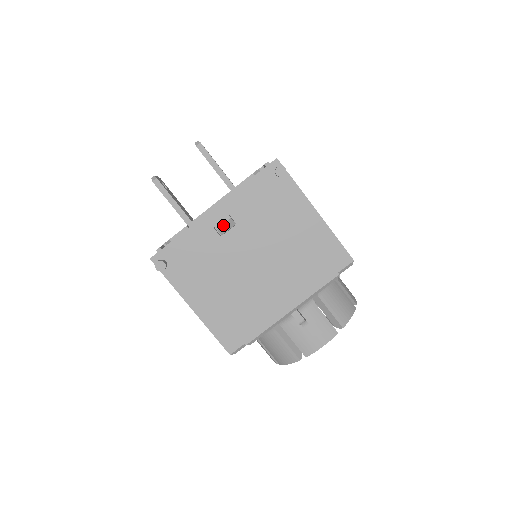
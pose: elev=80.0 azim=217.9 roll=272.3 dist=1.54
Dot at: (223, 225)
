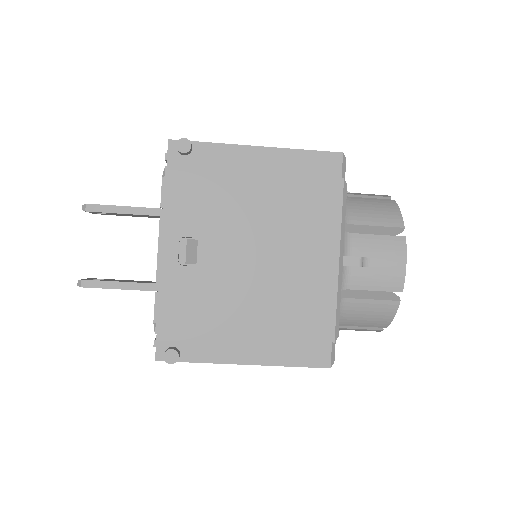
Dot at: (187, 253)
